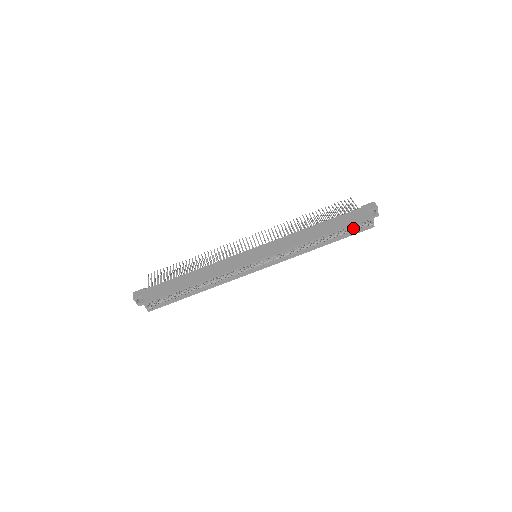
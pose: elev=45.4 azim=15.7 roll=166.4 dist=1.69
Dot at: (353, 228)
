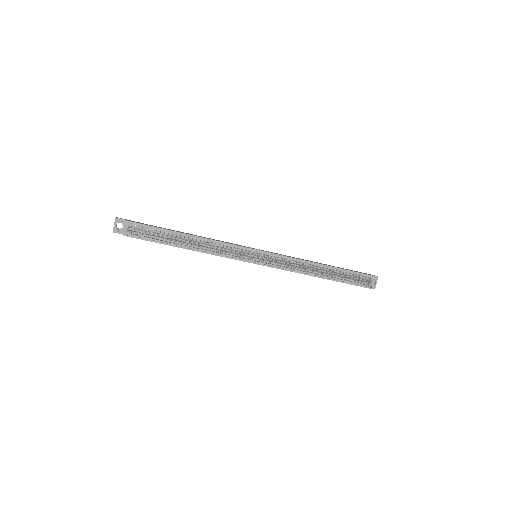
Dot at: (354, 279)
